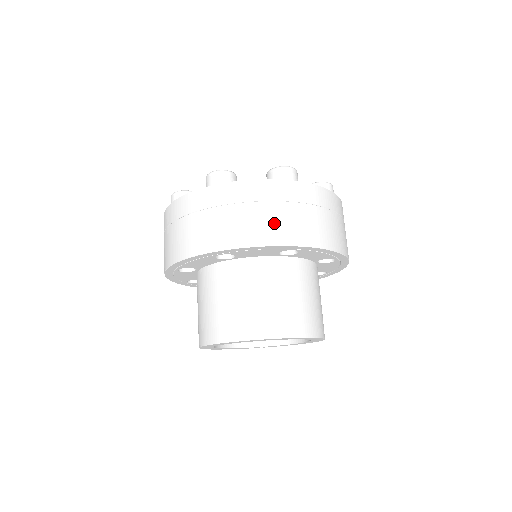
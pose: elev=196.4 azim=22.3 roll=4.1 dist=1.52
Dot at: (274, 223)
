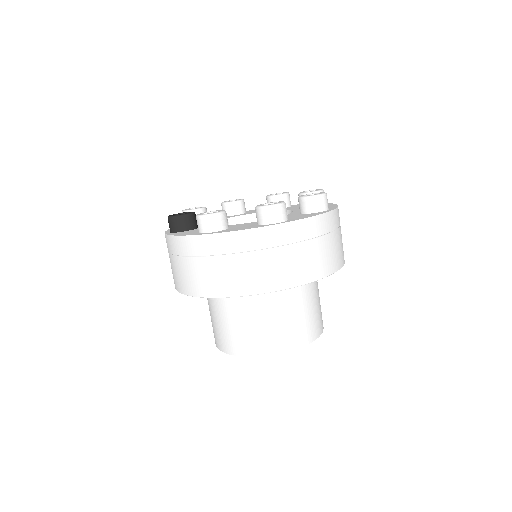
Dot at: (329, 254)
